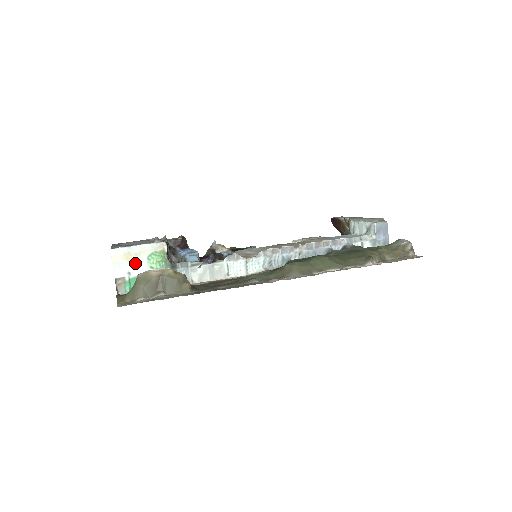
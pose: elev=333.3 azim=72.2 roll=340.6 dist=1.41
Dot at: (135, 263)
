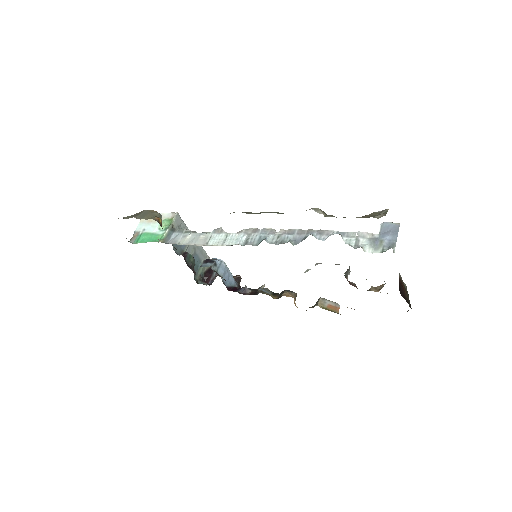
Dot at: (152, 224)
